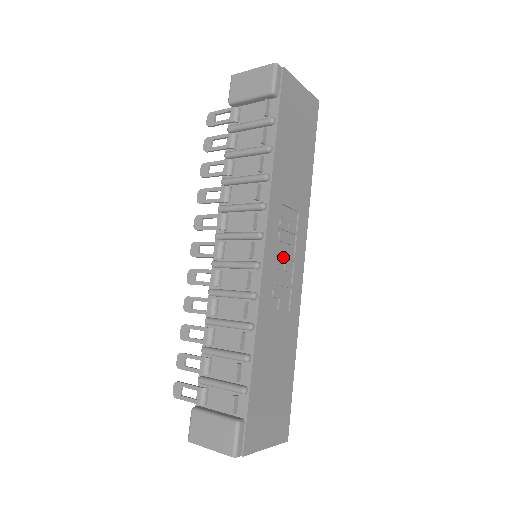
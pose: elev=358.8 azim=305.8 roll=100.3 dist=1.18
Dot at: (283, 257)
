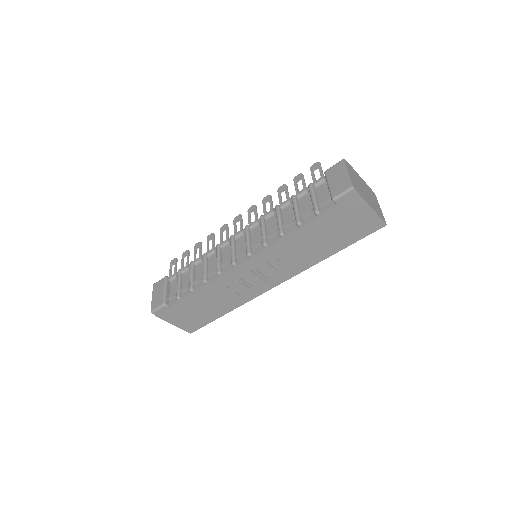
Dot at: (258, 273)
